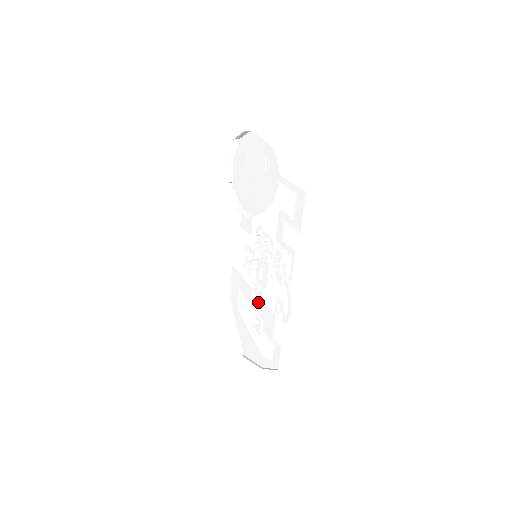
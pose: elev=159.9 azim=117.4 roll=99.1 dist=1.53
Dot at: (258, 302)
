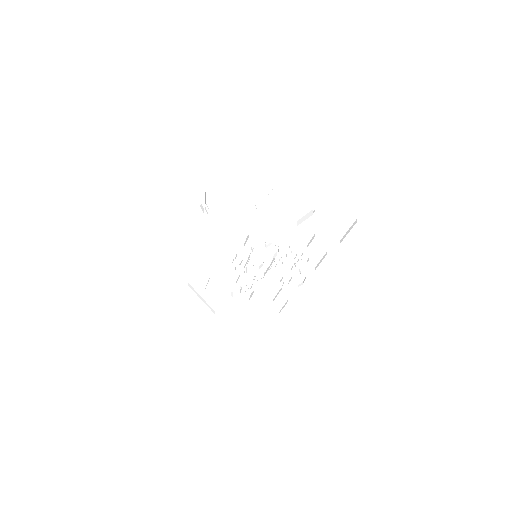
Dot at: (253, 282)
